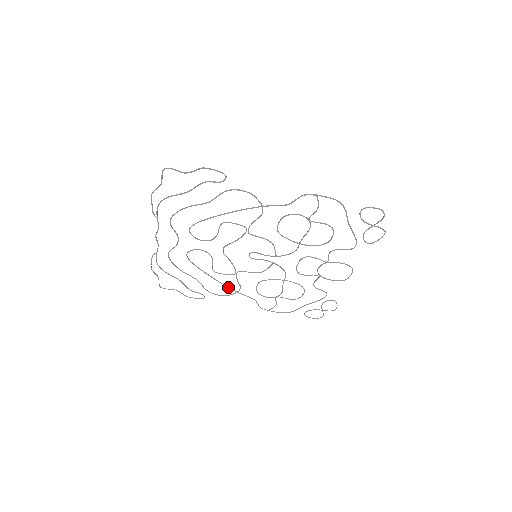
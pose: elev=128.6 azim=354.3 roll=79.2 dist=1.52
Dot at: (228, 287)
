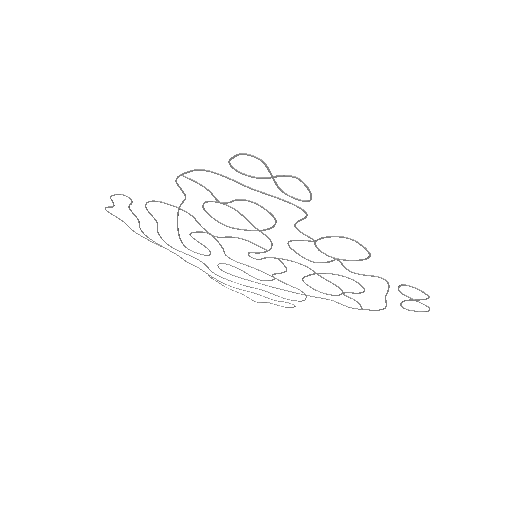
Dot at: (292, 292)
